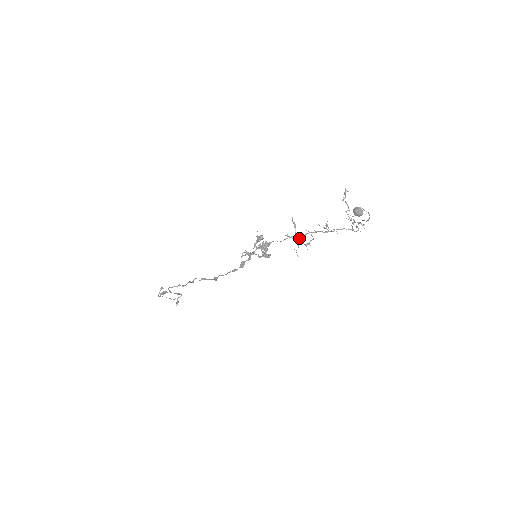
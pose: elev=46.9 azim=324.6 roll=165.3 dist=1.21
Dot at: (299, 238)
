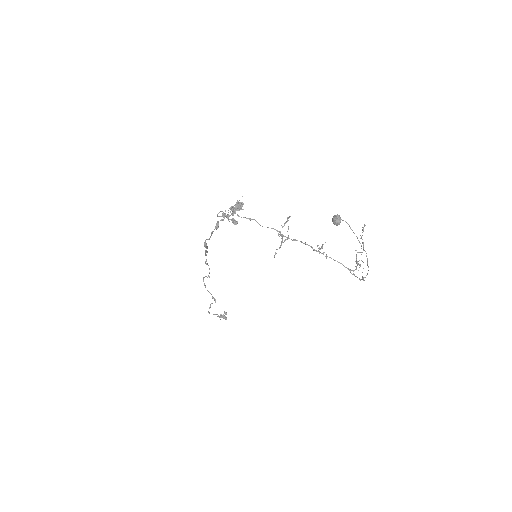
Dot at: (282, 236)
